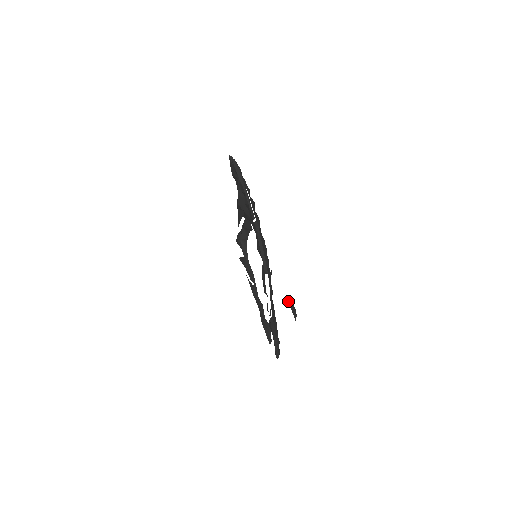
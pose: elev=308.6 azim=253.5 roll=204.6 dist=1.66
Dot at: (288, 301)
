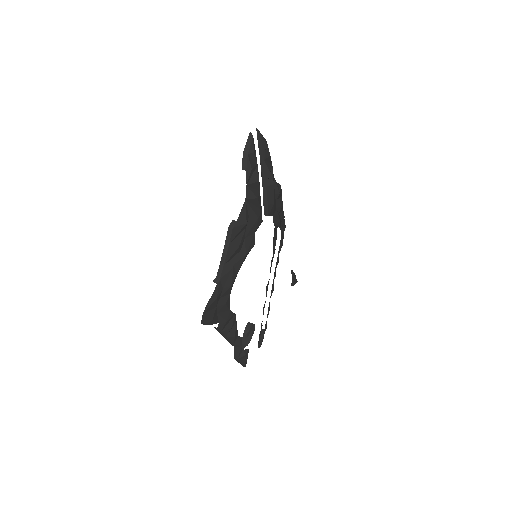
Dot at: (246, 325)
